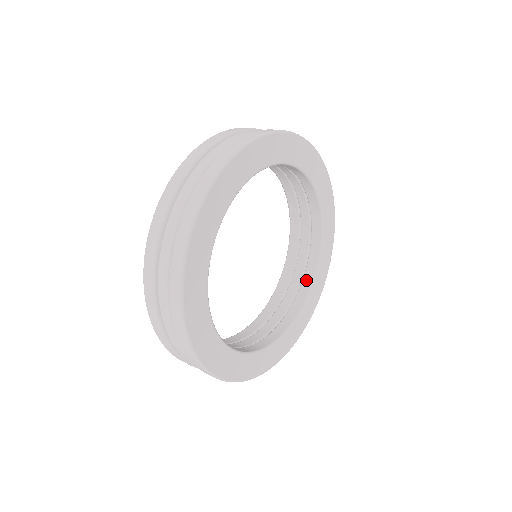
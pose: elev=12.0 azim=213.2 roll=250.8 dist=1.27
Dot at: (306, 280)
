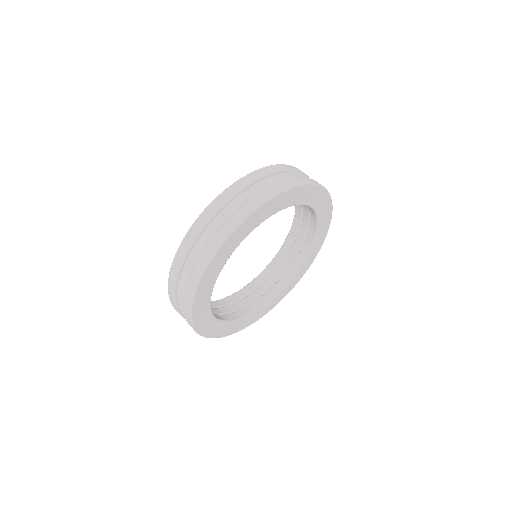
Dot at: (303, 251)
